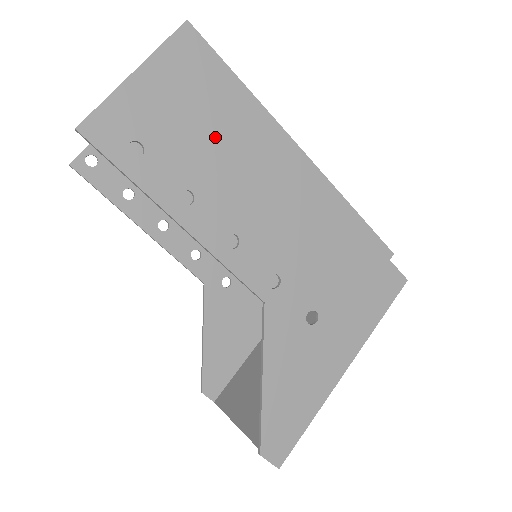
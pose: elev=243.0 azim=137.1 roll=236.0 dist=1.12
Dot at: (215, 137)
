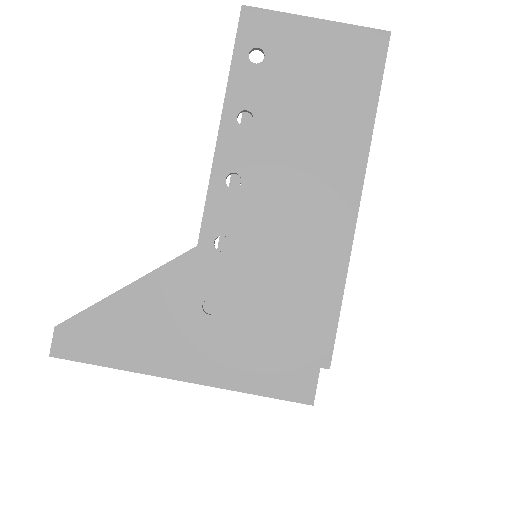
Dot at: (313, 112)
